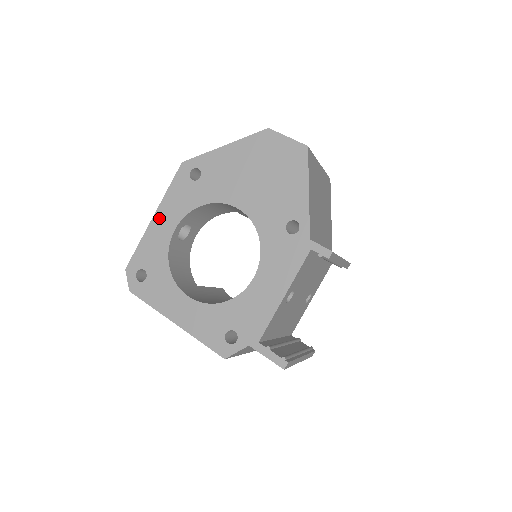
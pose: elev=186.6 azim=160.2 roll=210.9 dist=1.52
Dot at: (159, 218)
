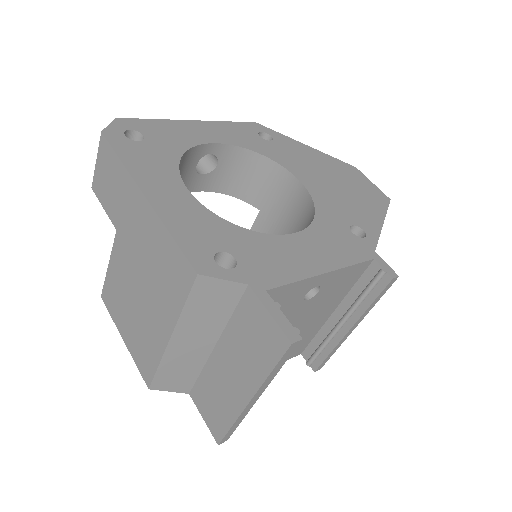
Dot at: (201, 125)
